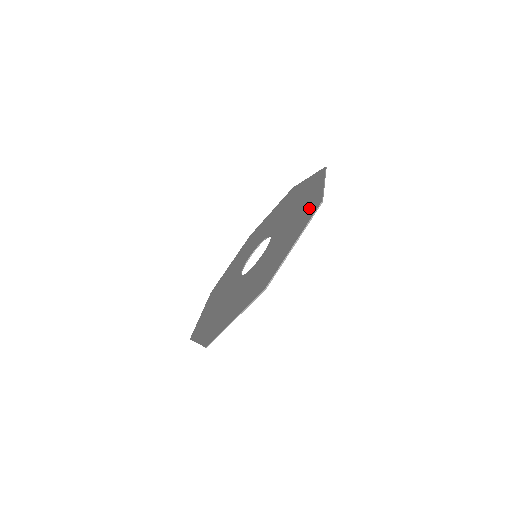
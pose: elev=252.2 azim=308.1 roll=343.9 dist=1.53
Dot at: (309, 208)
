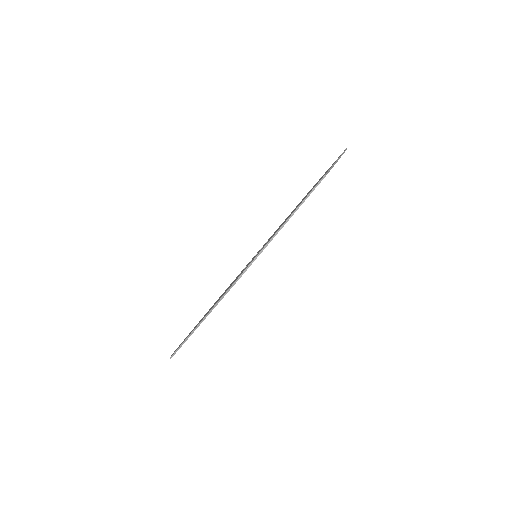
Dot at: occluded
